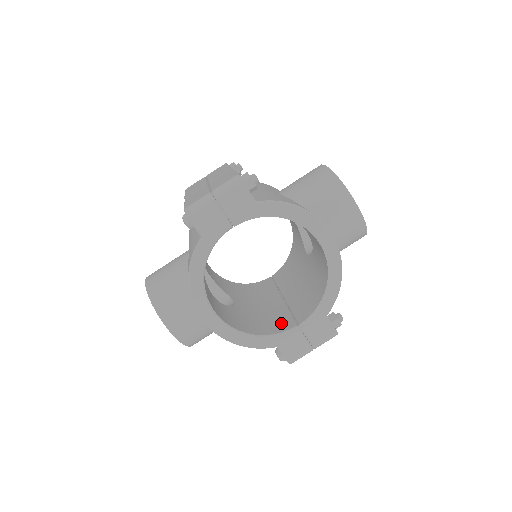
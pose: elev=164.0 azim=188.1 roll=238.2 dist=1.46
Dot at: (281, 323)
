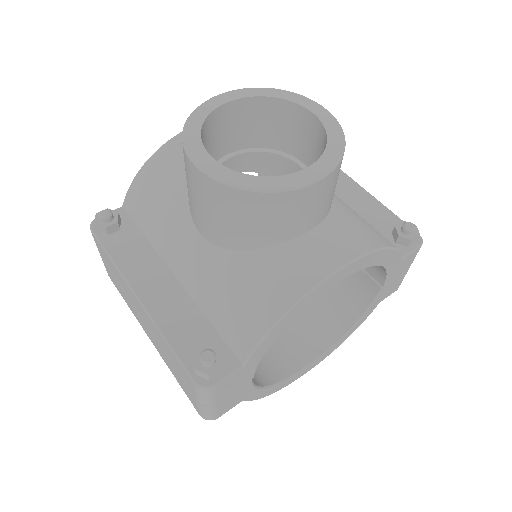
Dot at: (357, 282)
